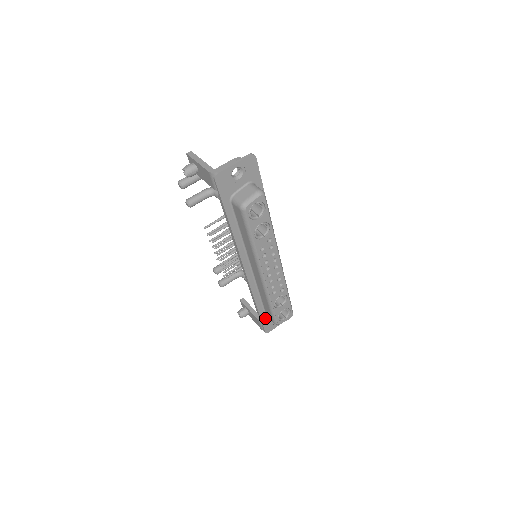
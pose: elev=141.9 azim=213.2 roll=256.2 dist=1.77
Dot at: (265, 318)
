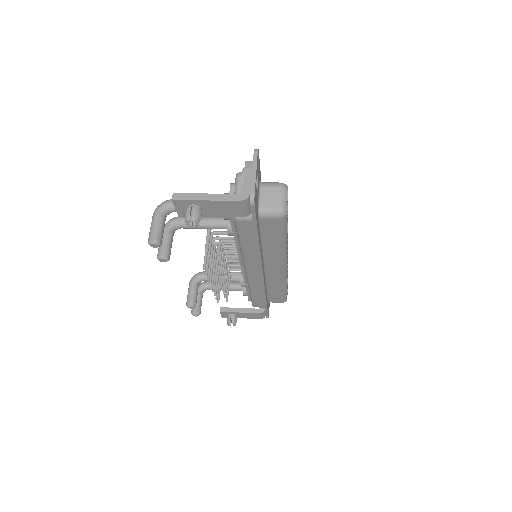
Dot at: occluded
